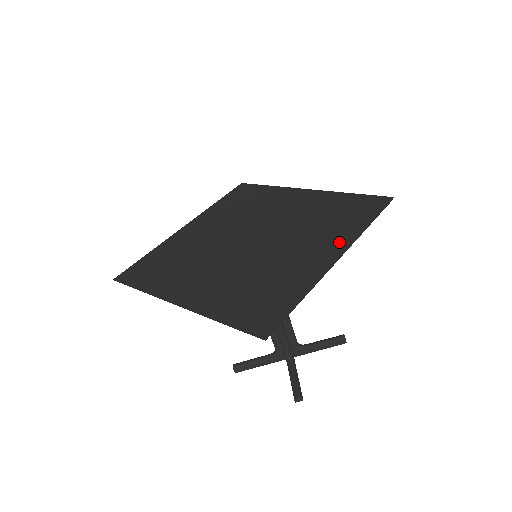
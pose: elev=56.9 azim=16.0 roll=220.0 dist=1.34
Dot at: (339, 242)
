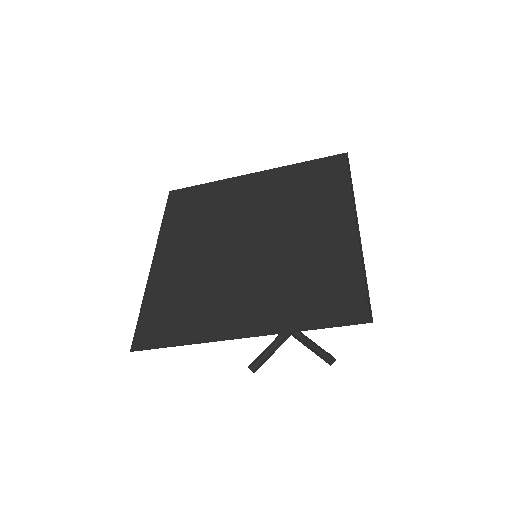
Dot at: (267, 322)
